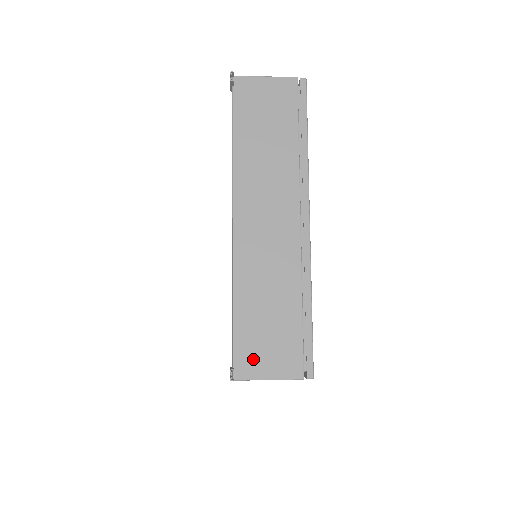
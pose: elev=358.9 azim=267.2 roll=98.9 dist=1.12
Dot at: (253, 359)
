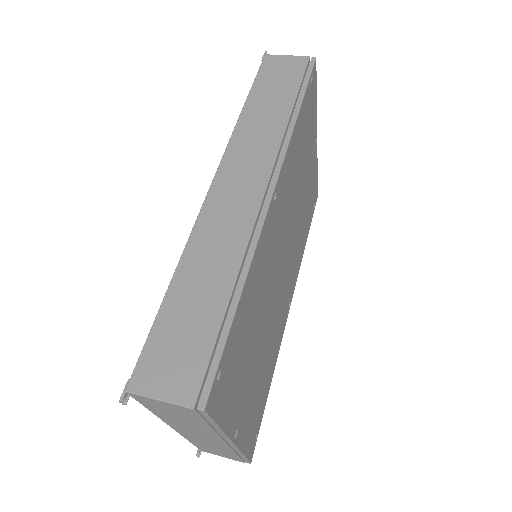
Dot at: (210, 452)
